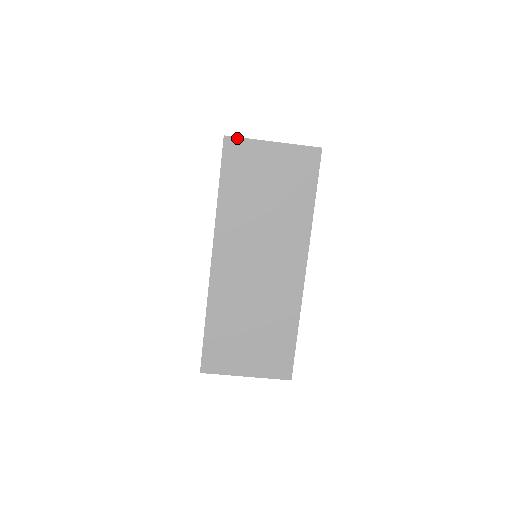
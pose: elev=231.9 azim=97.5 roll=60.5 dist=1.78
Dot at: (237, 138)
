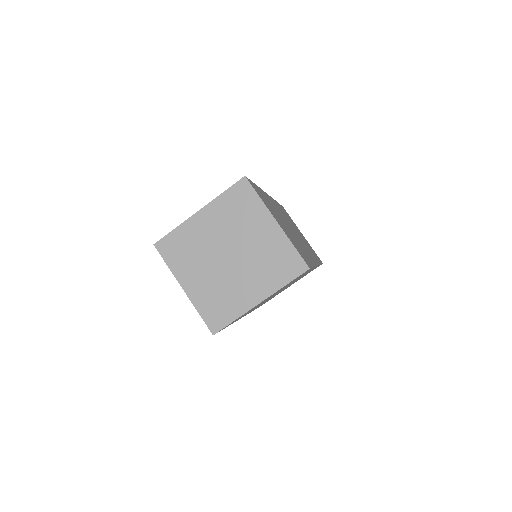
Dot at: (288, 214)
